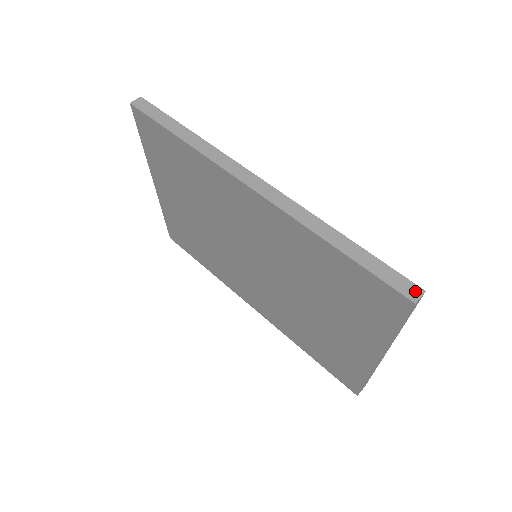
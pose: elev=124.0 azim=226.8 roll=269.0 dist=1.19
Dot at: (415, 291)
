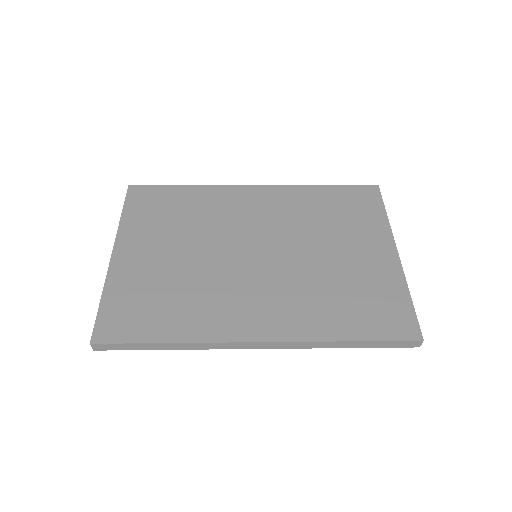
Dot at: occluded
